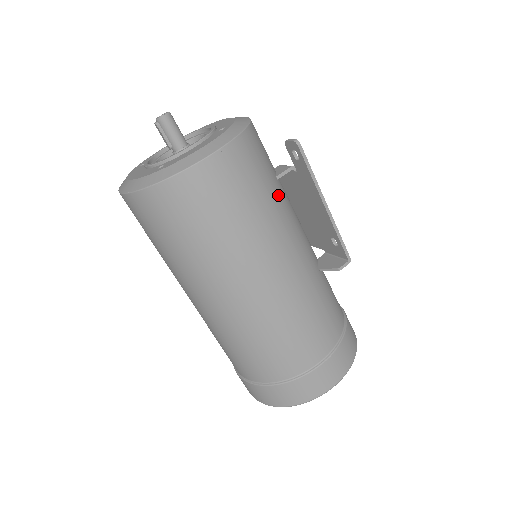
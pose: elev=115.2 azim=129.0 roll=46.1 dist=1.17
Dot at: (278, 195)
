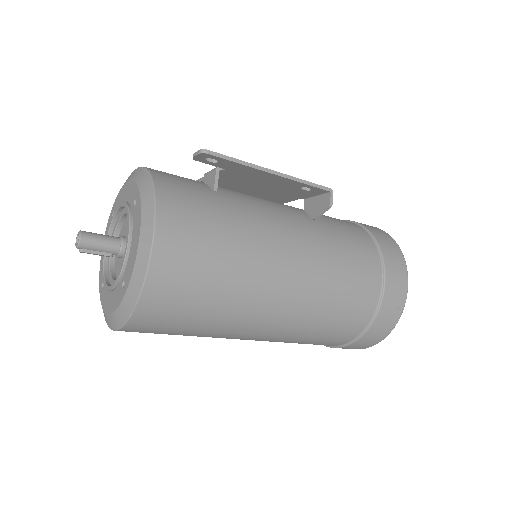
Dot at: (230, 204)
